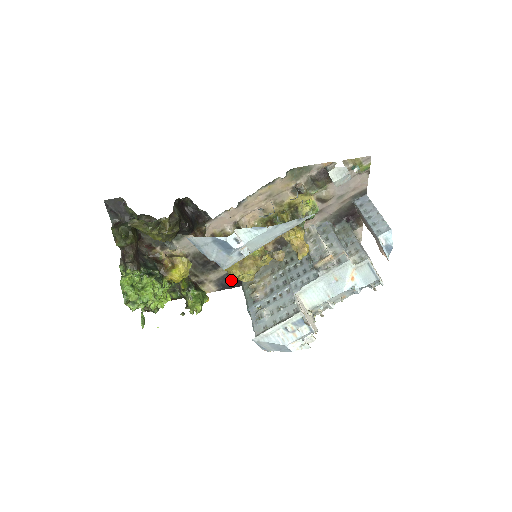
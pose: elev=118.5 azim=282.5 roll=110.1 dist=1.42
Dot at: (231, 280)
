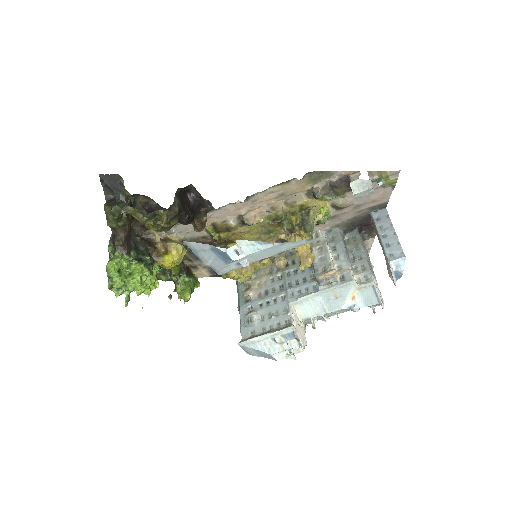
Dot at: (225, 277)
